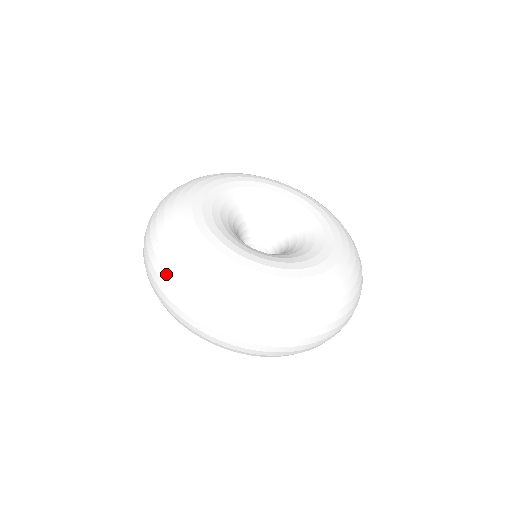
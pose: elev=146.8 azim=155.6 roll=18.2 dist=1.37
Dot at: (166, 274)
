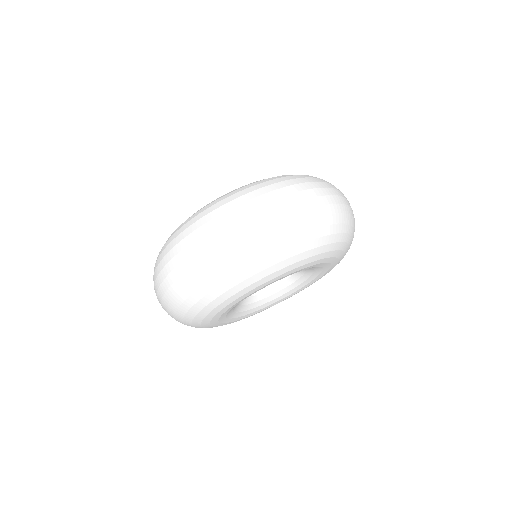
Dot at: (203, 226)
